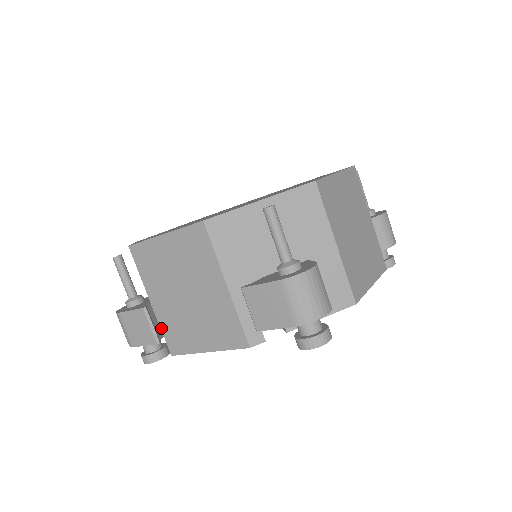
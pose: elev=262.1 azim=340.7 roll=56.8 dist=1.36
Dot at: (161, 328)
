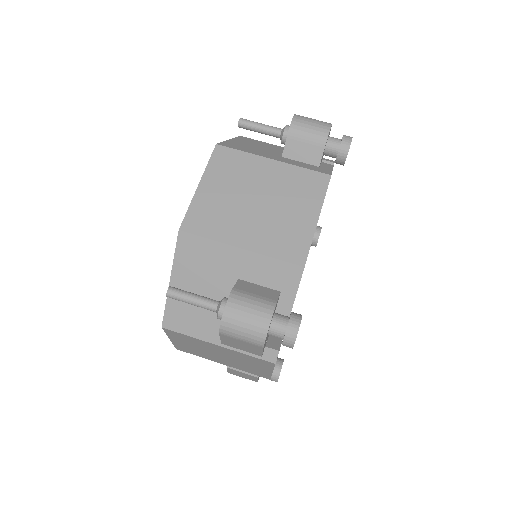
Dot at: occluded
